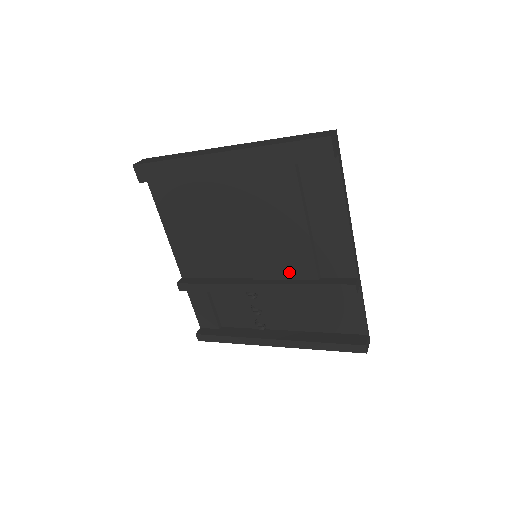
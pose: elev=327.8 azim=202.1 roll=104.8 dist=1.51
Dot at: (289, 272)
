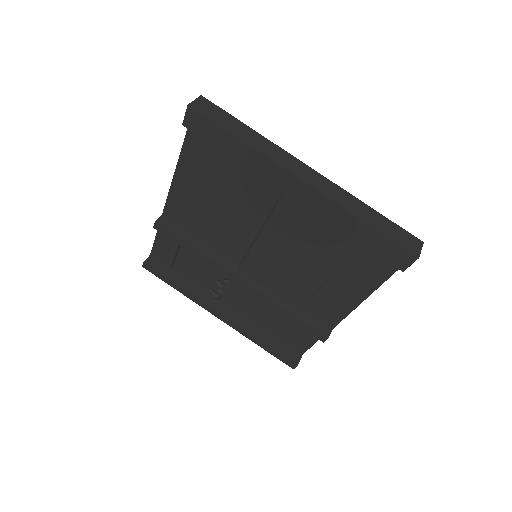
Dot at: (278, 289)
